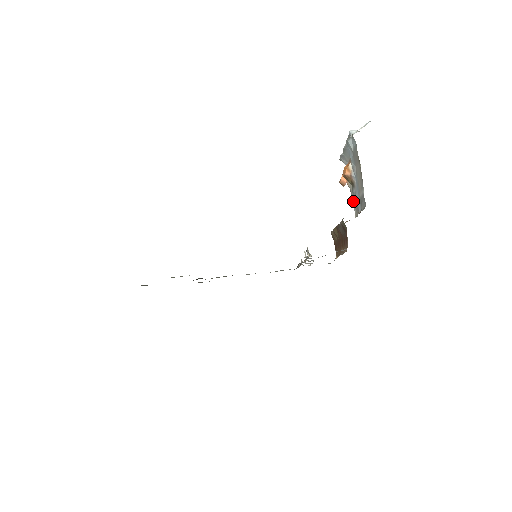
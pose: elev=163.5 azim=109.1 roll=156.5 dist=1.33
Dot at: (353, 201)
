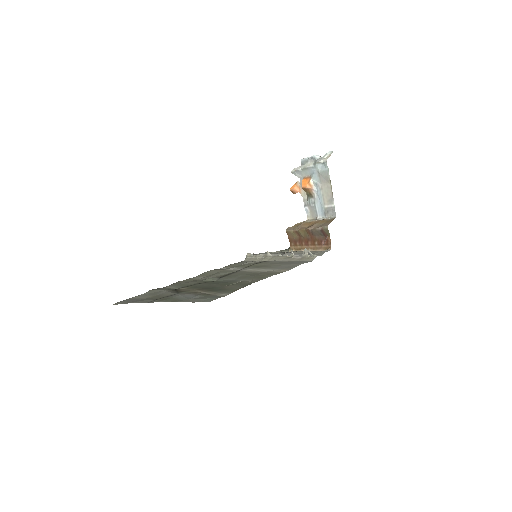
Dot at: (307, 207)
